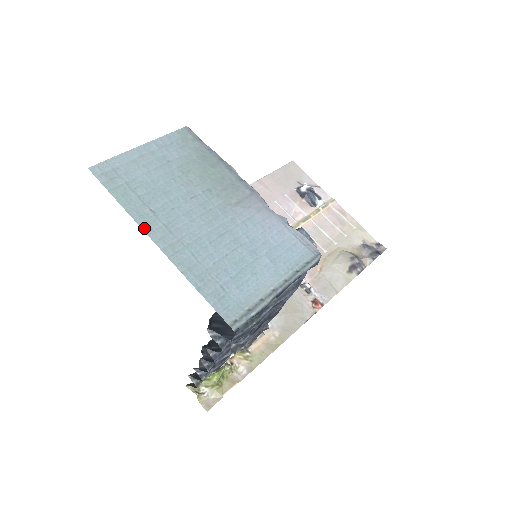
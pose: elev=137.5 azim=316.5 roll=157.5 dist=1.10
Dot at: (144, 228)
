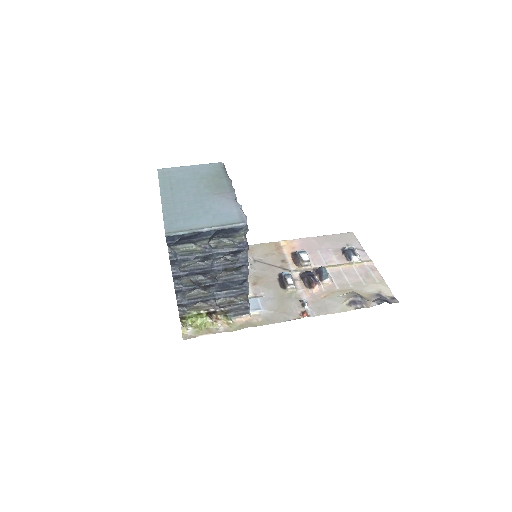
Dot at: (161, 192)
